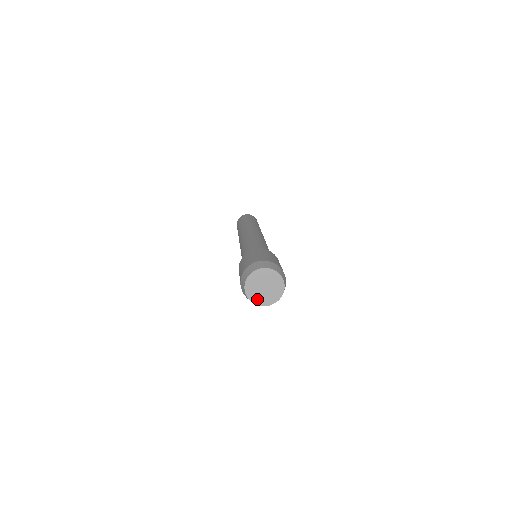
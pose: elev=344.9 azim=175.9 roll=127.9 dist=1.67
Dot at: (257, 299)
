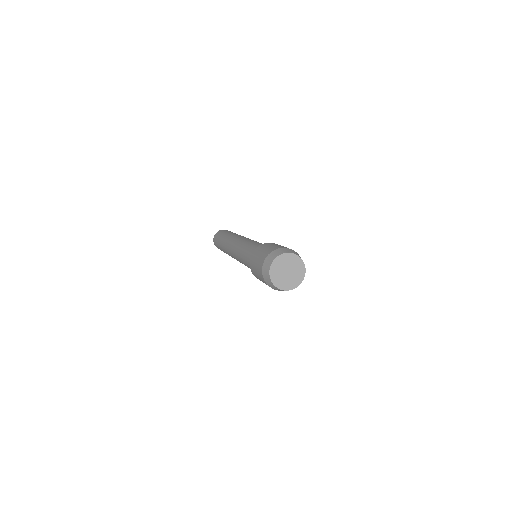
Dot at: (289, 285)
